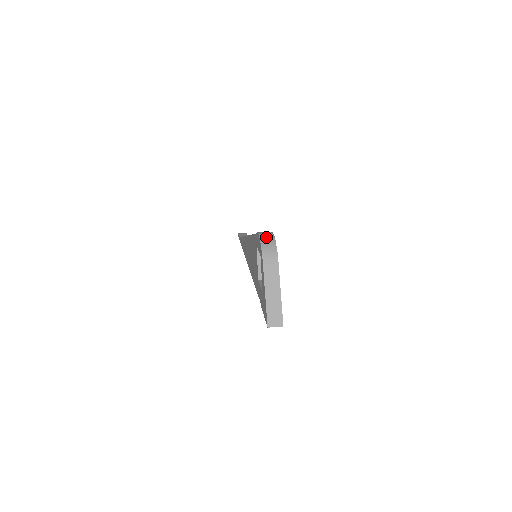
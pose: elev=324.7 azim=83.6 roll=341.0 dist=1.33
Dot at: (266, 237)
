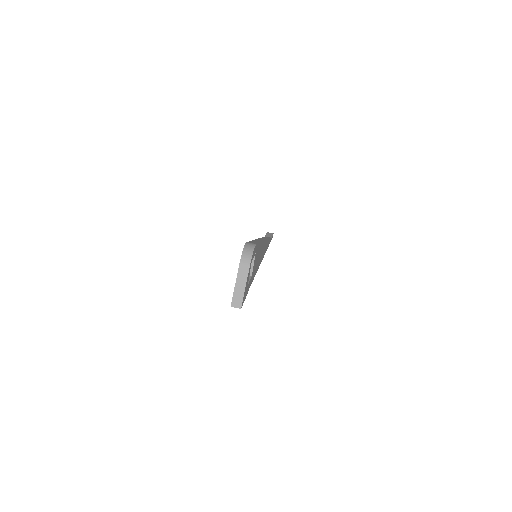
Dot at: (249, 247)
